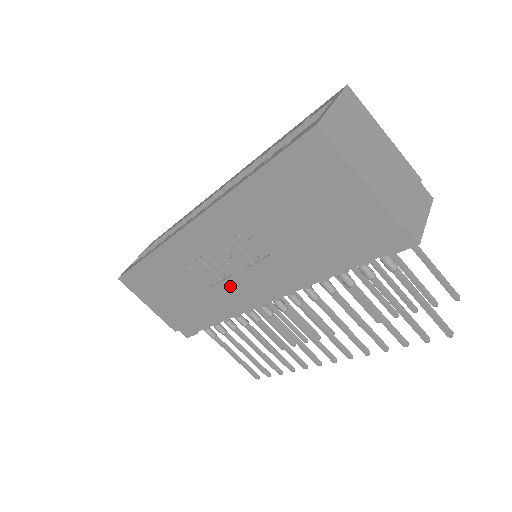
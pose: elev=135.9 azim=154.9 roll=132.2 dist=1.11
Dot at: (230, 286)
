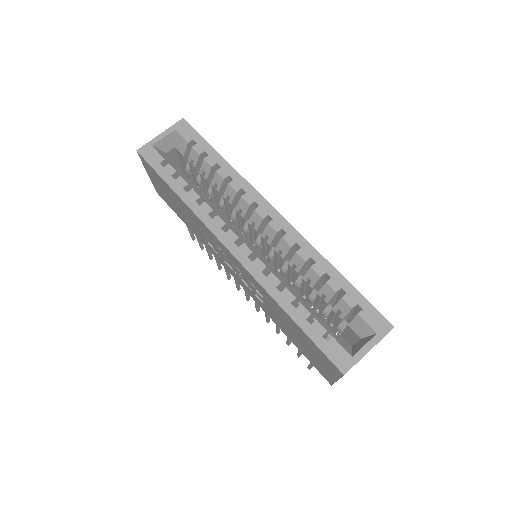
Dot at: (224, 262)
